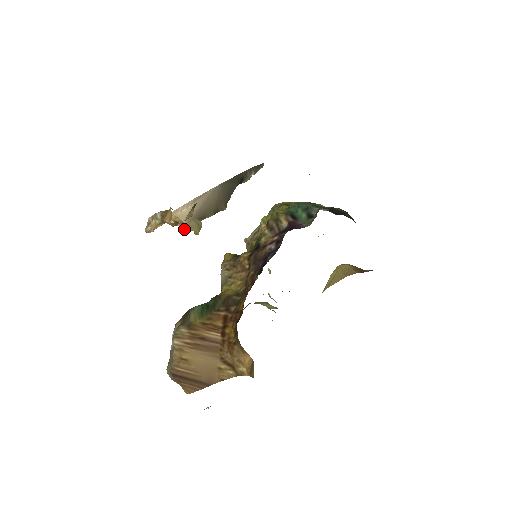
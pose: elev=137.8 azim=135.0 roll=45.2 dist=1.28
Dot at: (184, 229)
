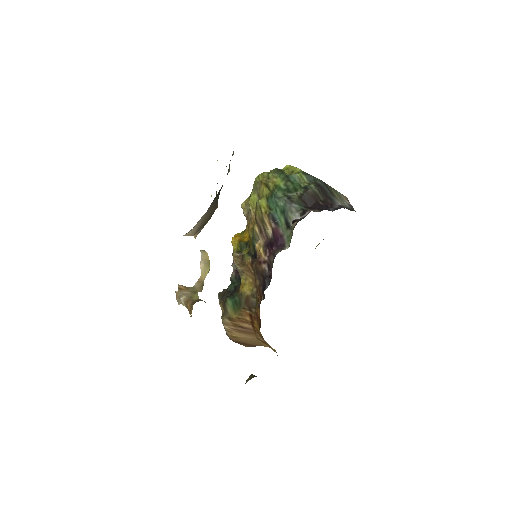
Dot at: (201, 288)
